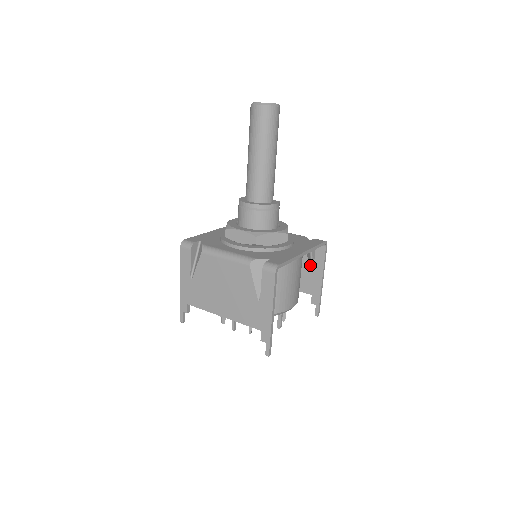
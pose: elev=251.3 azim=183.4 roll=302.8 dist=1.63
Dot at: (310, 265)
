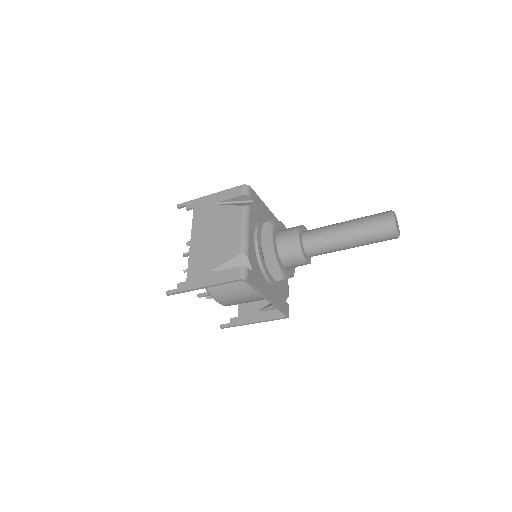
Dot at: (264, 308)
